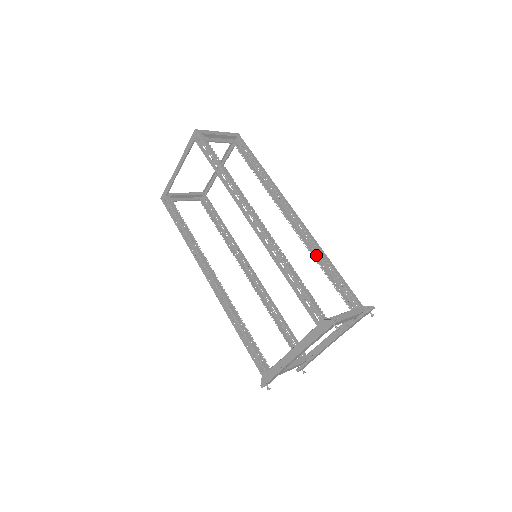
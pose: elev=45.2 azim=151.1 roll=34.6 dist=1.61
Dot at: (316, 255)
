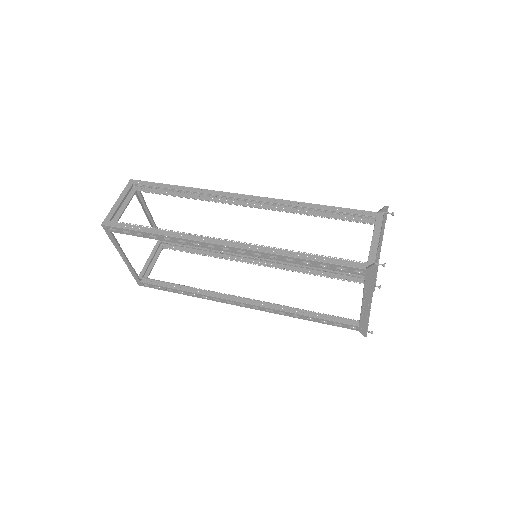
Dot at: (299, 210)
